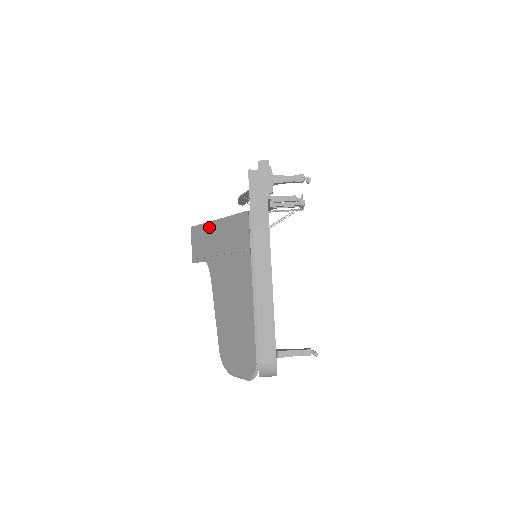
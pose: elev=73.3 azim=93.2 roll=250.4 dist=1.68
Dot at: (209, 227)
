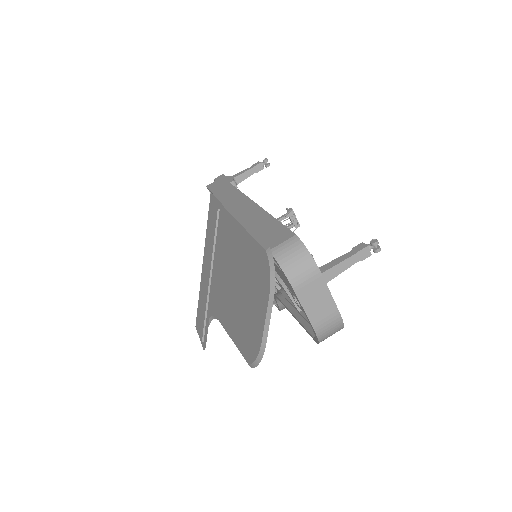
Dot at: (201, 282)
